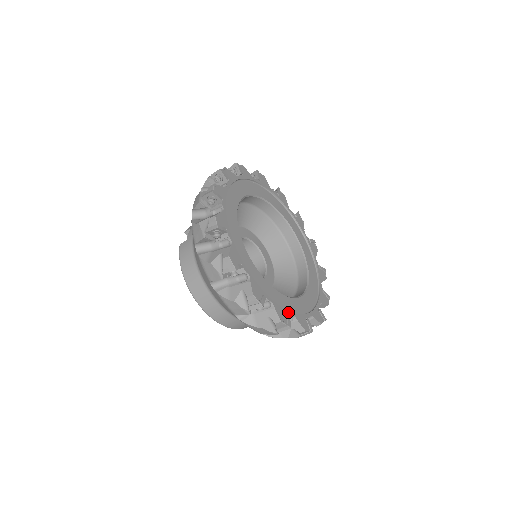
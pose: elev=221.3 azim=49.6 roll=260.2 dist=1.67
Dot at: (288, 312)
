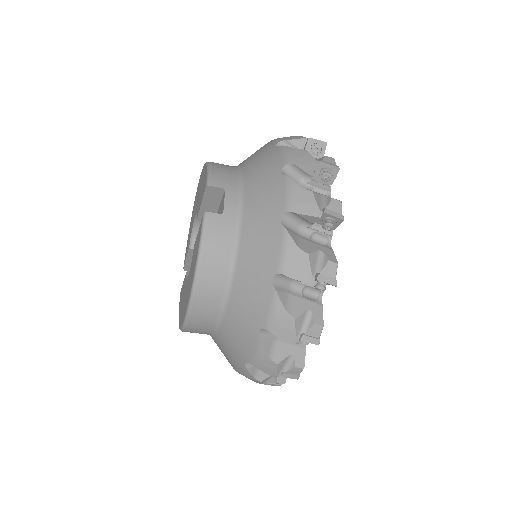
Dot at: occluded
